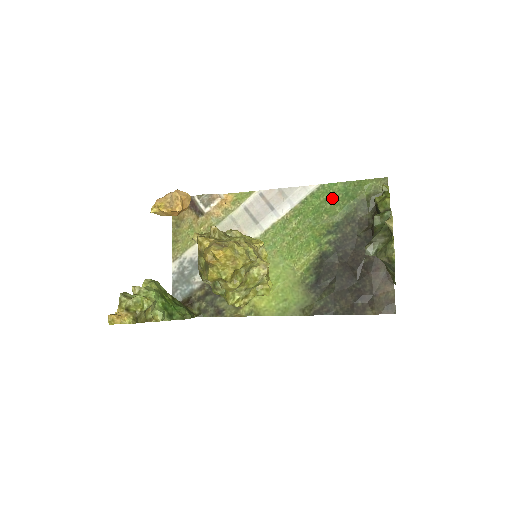
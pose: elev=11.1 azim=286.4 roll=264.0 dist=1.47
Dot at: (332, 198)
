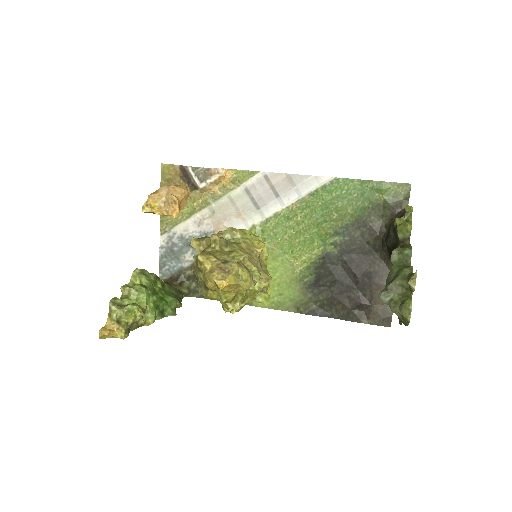
Dot at: (345, 196)
